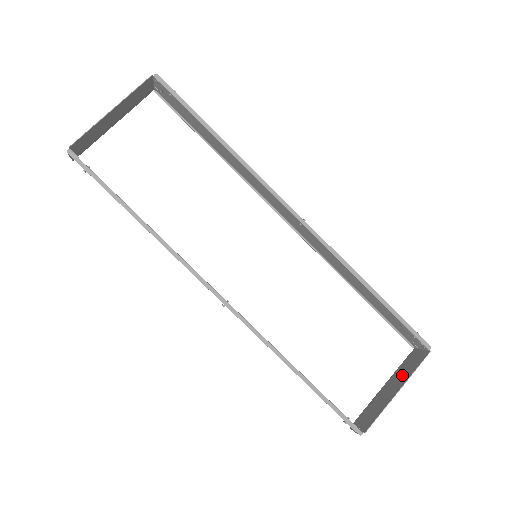
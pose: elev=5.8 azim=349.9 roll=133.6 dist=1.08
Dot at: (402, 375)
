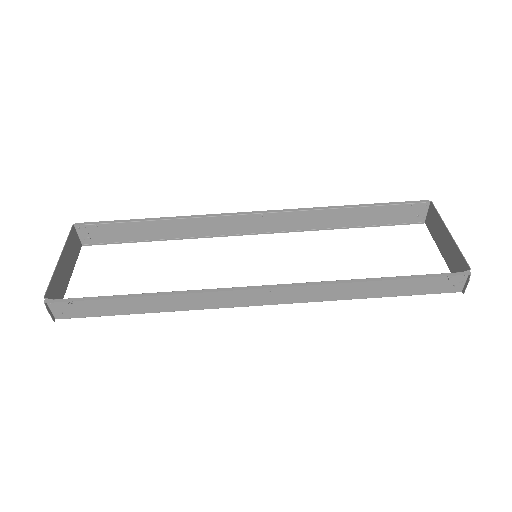
Dot at: (439, 231)
